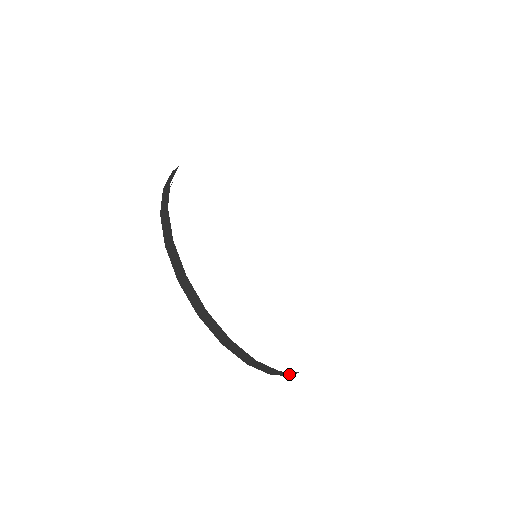
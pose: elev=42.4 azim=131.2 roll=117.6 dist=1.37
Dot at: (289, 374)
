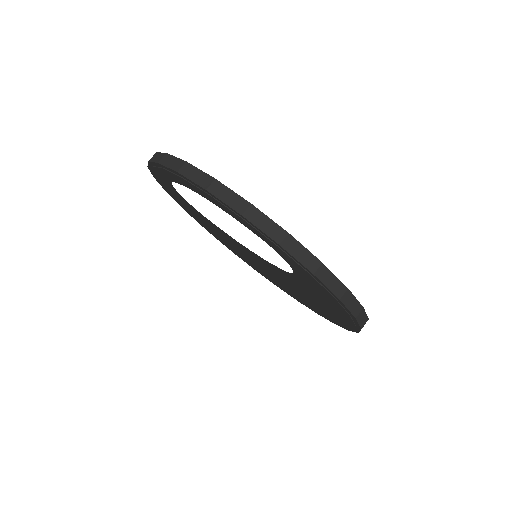
Dot at: (308, 263)
